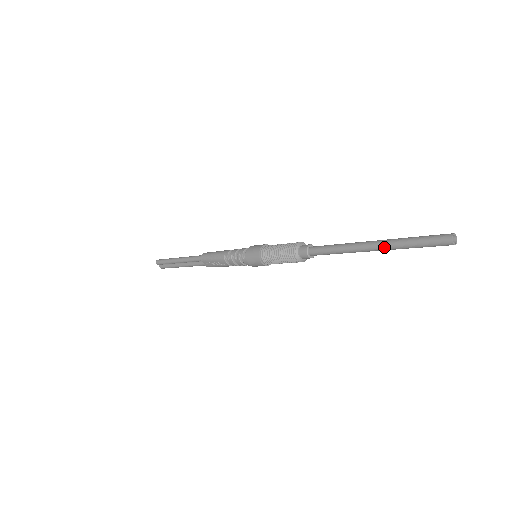
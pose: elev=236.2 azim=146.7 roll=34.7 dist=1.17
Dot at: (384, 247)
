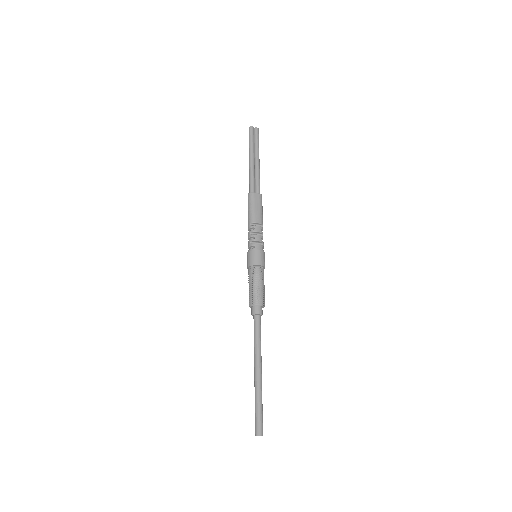
Dot at: (256, 384)
